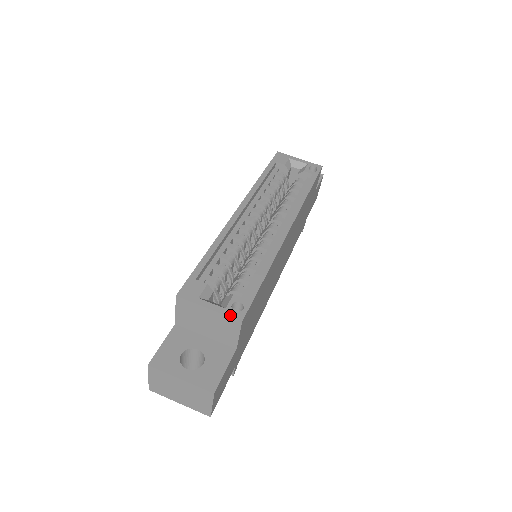
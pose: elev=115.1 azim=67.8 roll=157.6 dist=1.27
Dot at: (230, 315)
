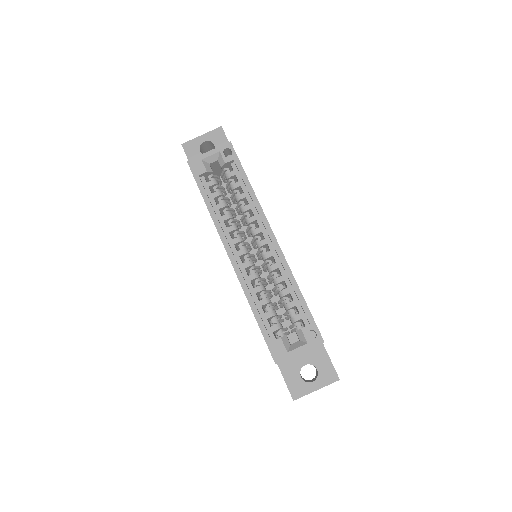
Dot at: (314, 345)
